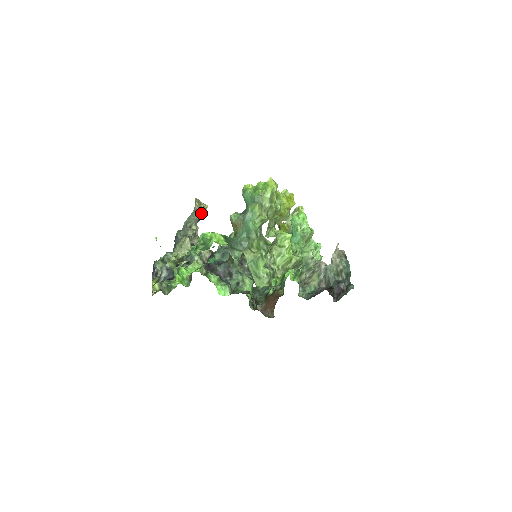
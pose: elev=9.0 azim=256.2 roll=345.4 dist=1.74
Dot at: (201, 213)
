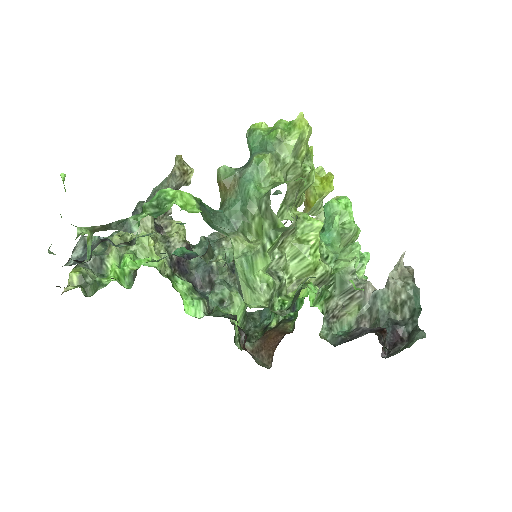
Dot at: (181, 179)
